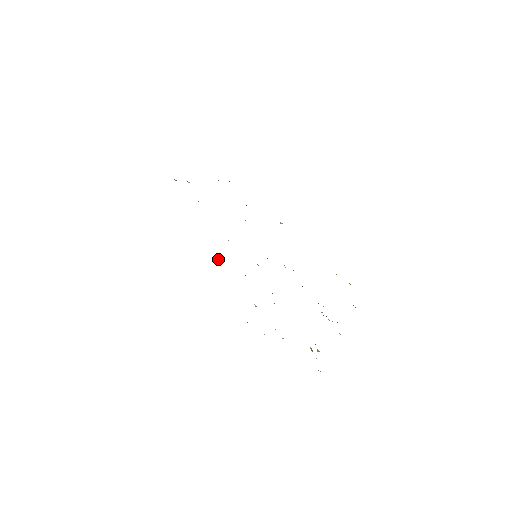
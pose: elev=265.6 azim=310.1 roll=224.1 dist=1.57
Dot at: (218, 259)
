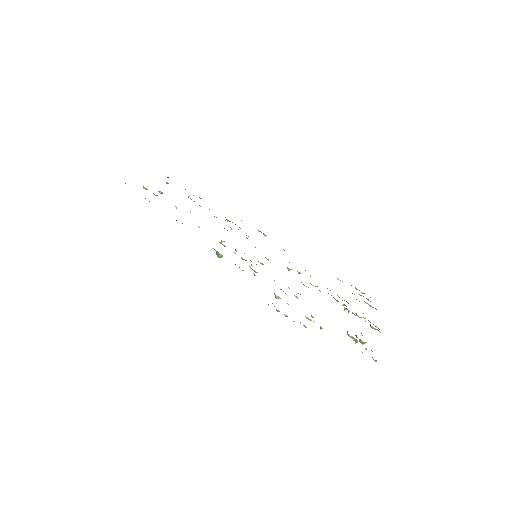
Dot at: (217, 255)
